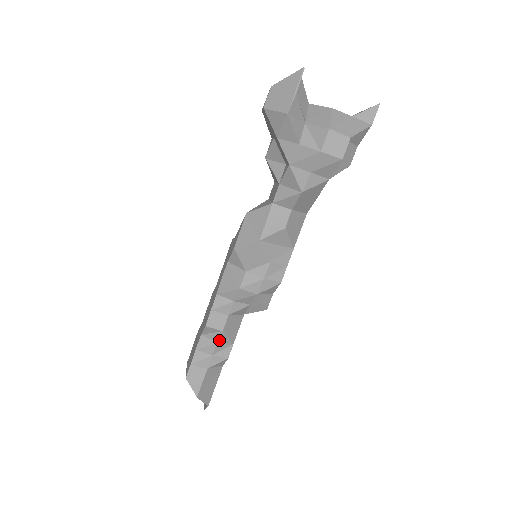
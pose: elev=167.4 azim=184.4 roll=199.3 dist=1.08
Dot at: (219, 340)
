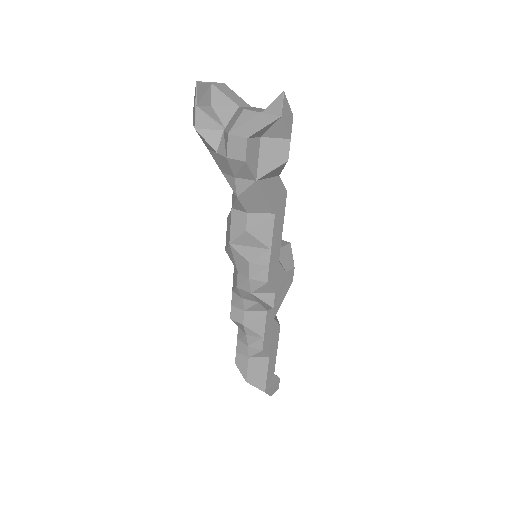
Dot at: (246, 333)
